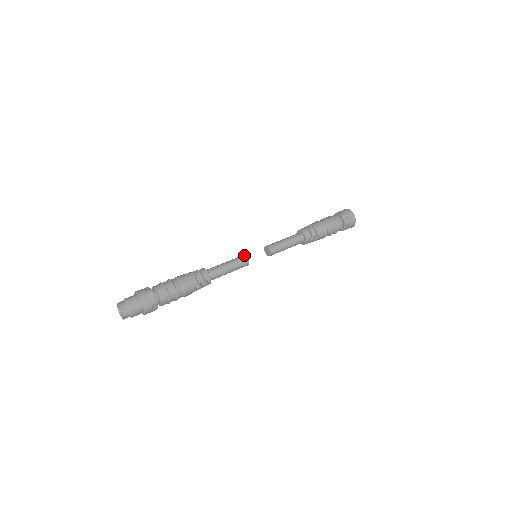
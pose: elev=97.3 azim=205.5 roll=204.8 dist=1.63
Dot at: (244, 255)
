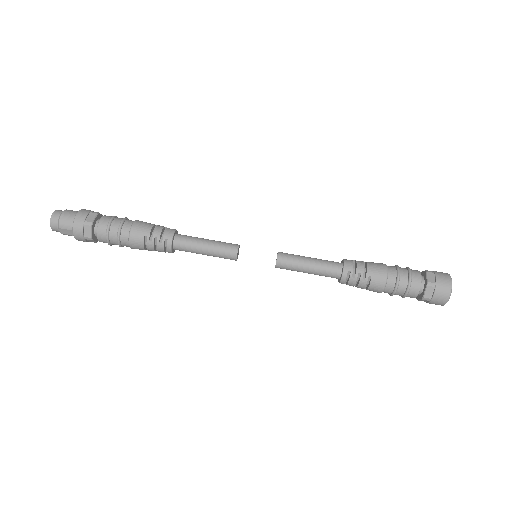
Dot at: occluded
